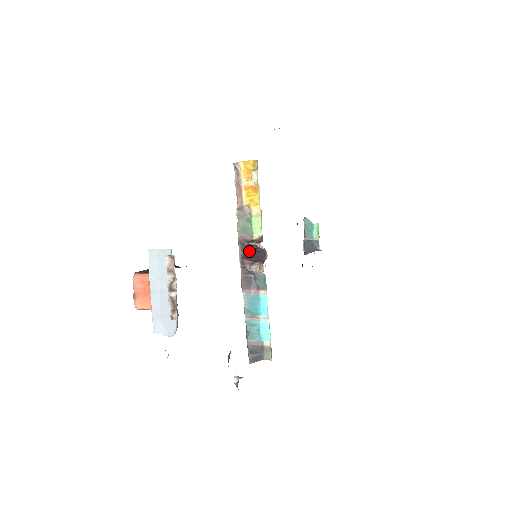
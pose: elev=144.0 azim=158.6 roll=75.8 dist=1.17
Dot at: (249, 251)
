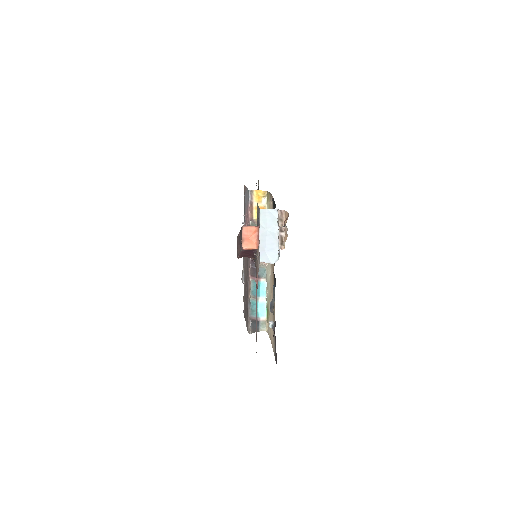
Dot at: occluded
